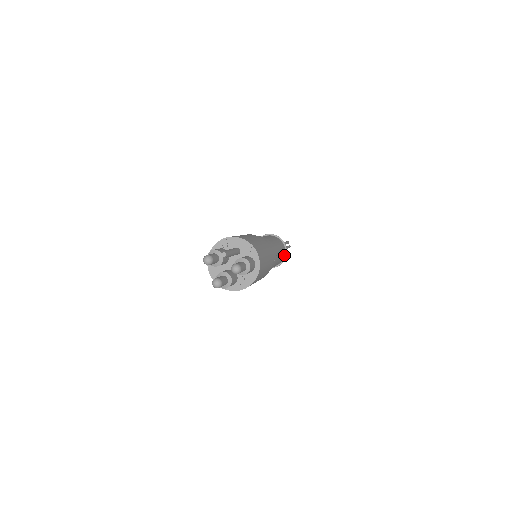
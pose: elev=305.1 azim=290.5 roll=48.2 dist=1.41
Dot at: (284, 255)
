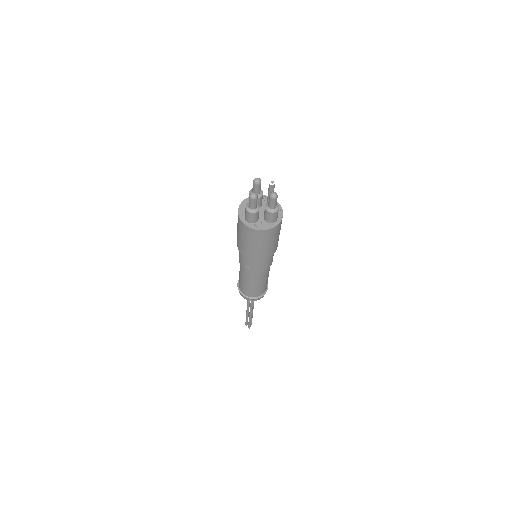
Dot at: (263, 293)
